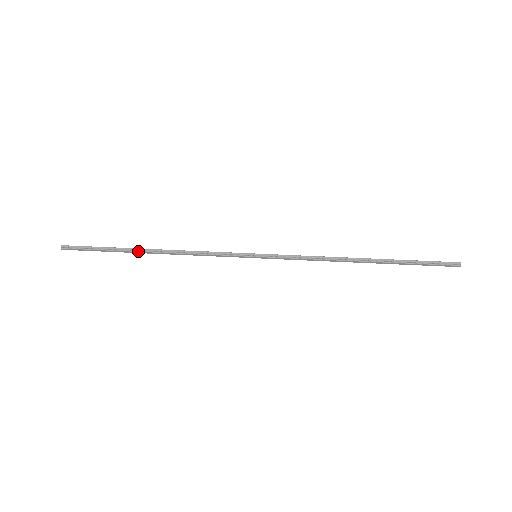
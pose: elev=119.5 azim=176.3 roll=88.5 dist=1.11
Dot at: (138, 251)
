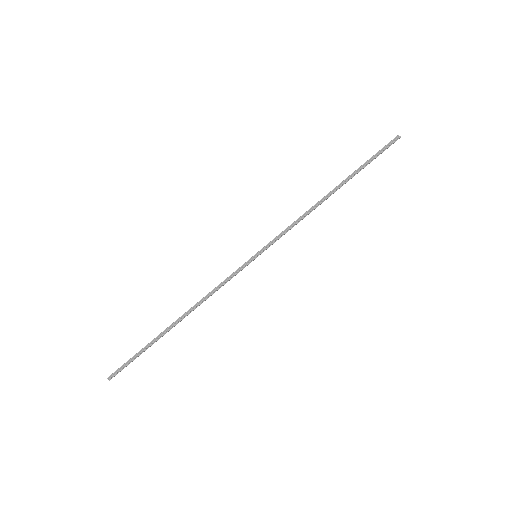
Dot at: (169, 330)
